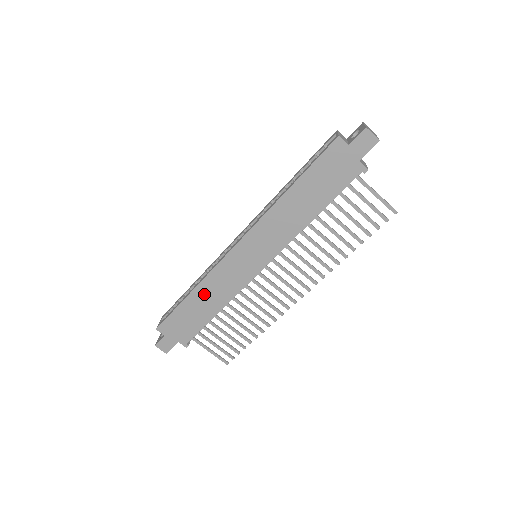
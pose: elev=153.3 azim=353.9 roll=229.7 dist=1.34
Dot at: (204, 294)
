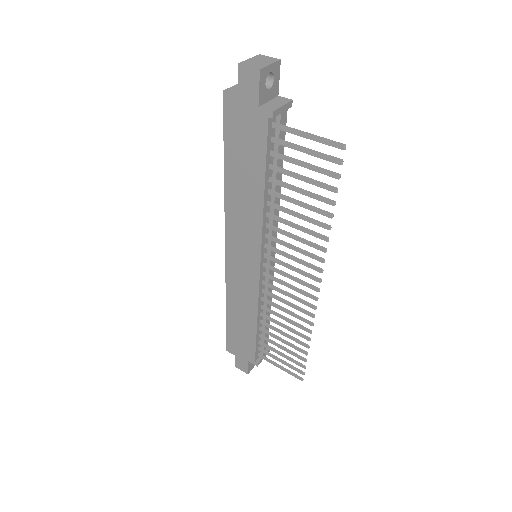
Dot at: (236, 309)
